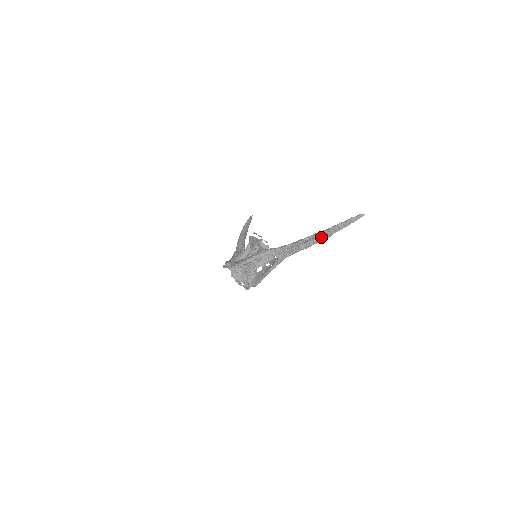
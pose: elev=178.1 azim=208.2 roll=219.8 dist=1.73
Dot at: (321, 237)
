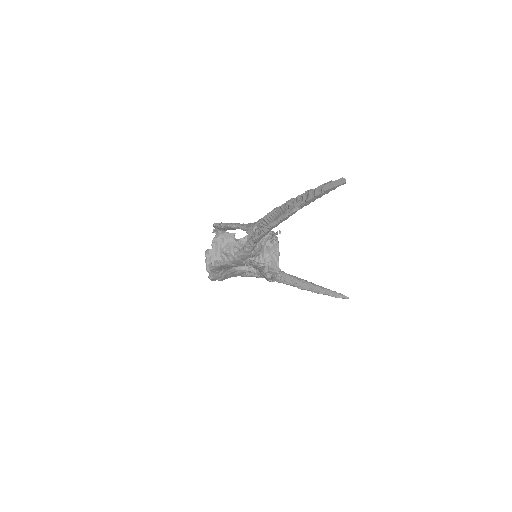
Dot at: (287, 210)
